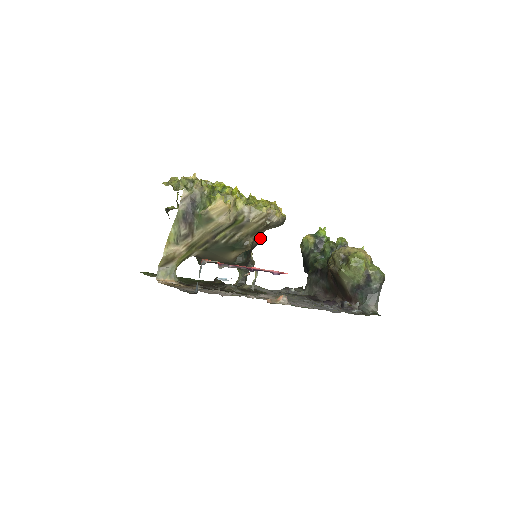
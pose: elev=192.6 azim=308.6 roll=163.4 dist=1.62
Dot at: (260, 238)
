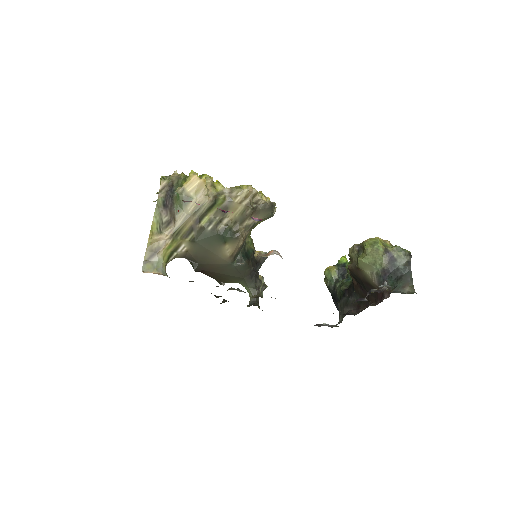
Dot at: (264, 252)
